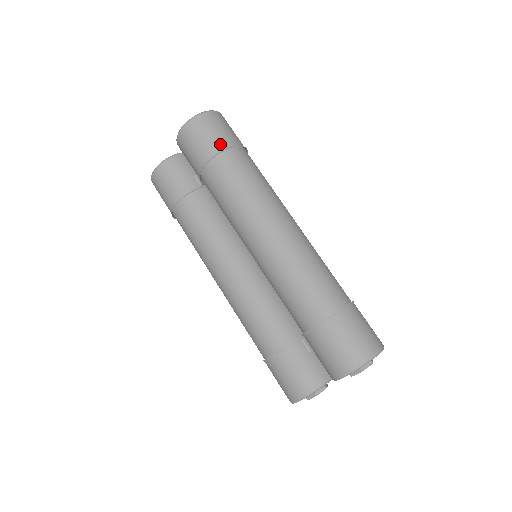
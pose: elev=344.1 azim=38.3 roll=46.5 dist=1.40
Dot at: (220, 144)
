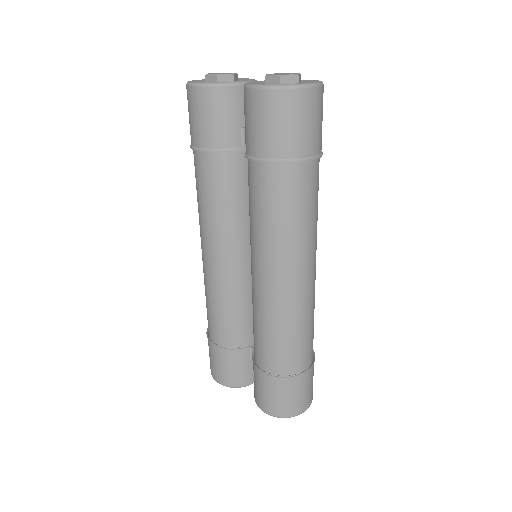
Dot at: (294, 148)
